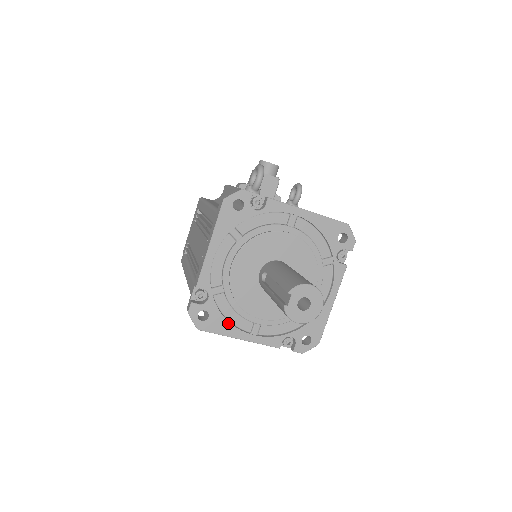
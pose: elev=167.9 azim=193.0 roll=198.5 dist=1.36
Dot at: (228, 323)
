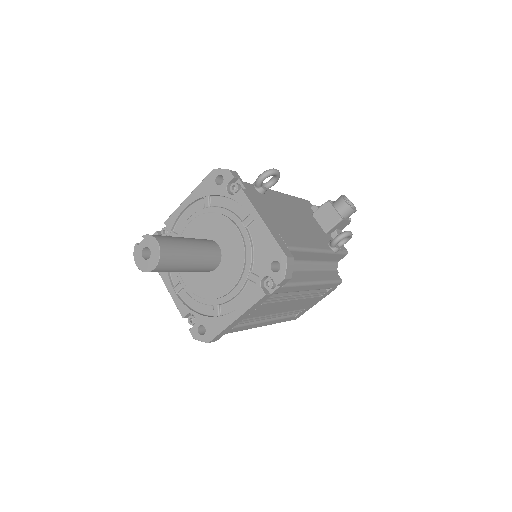
Dot at: occluded
